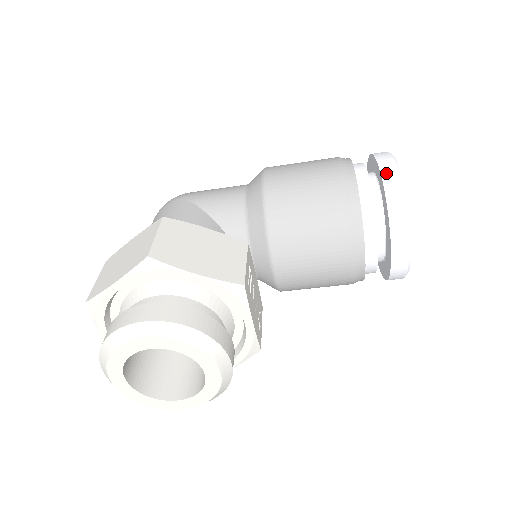
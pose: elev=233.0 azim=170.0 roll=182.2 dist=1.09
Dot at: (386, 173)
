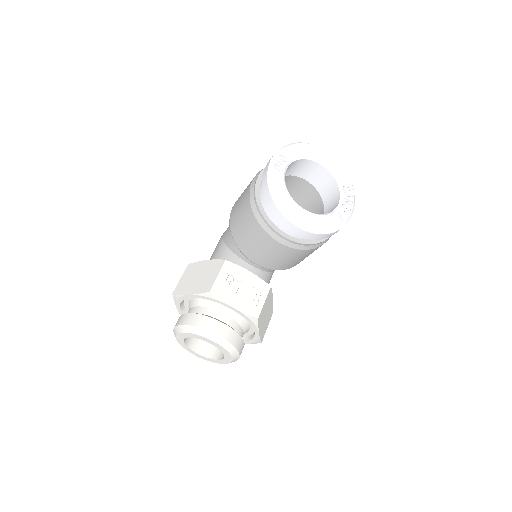
Dot at: (263, 177)
